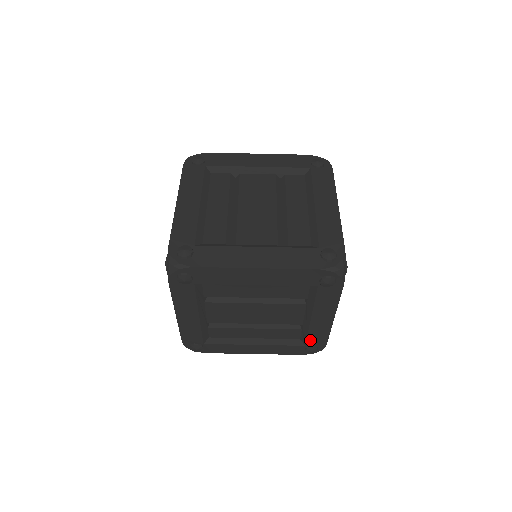
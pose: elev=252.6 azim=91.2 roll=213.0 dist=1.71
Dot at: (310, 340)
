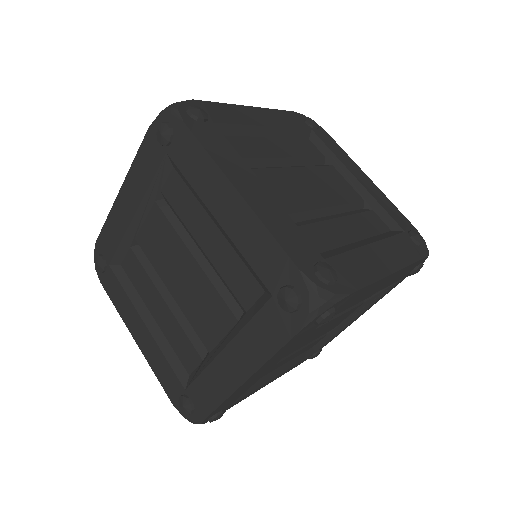
Dot at: (197, 387)
